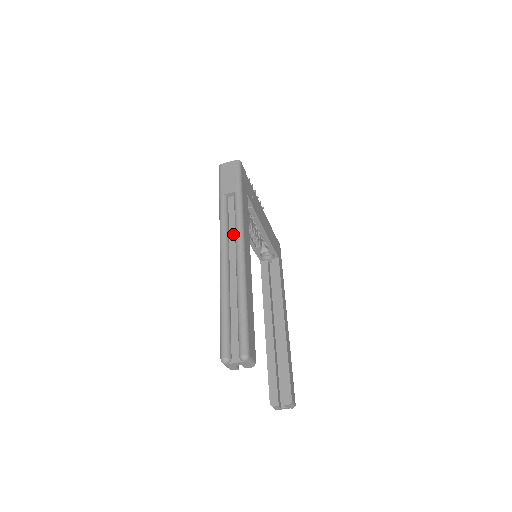
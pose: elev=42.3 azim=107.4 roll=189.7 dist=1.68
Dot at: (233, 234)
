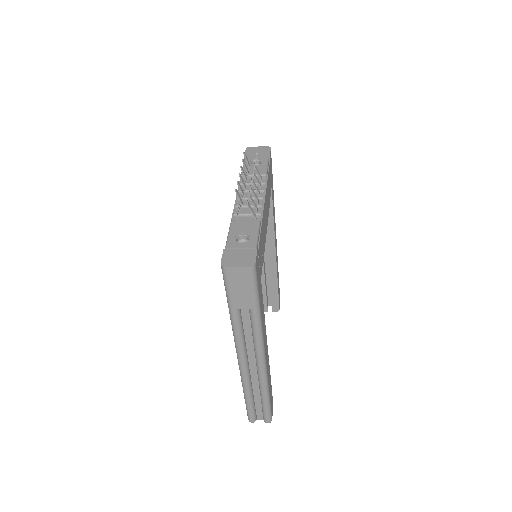
Dot at: (251, 343)
